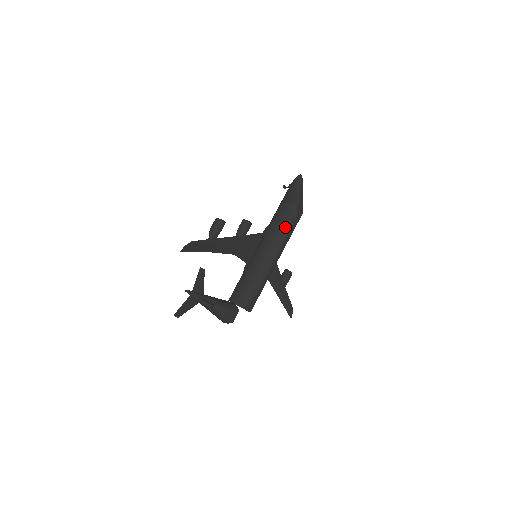
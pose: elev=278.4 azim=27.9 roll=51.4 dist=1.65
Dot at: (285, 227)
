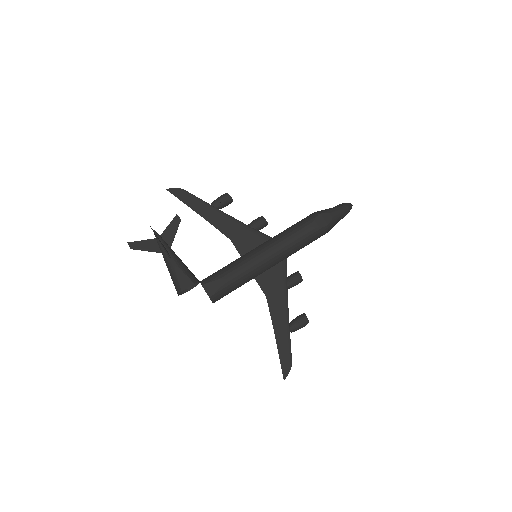
Dot at: (294, 228)
